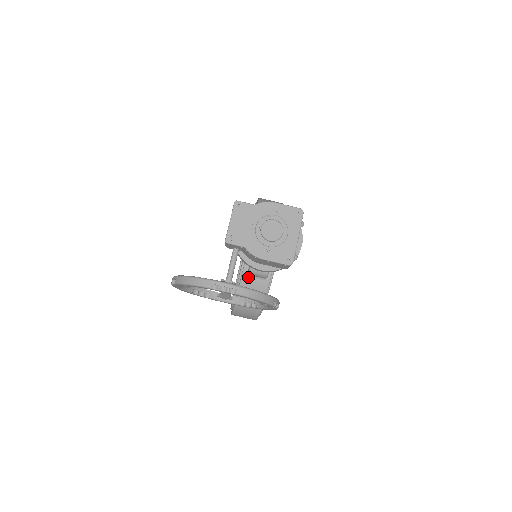
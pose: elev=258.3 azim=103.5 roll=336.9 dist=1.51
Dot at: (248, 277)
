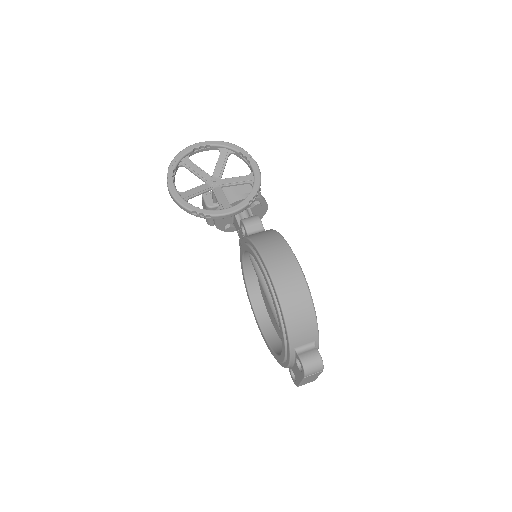
Dot at: occluded
